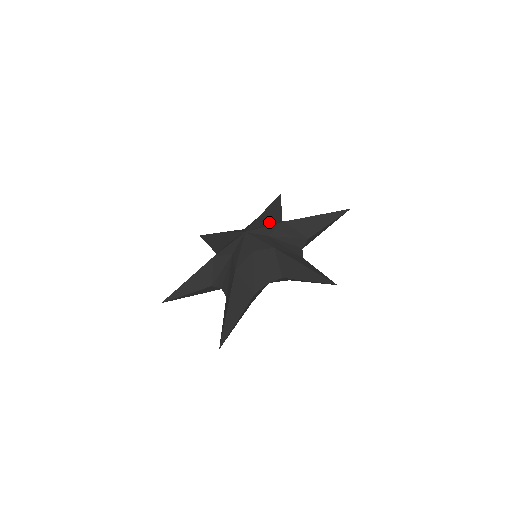
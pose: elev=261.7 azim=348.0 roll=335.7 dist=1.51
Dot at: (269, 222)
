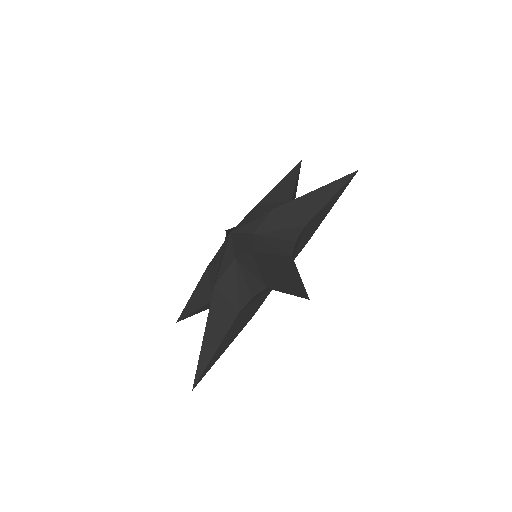
Dot at: (268, 209)
